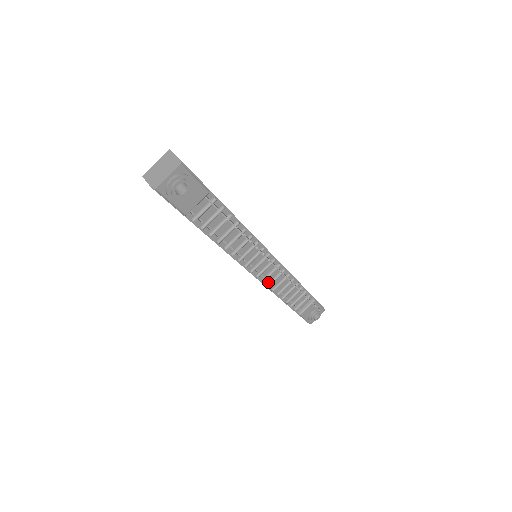
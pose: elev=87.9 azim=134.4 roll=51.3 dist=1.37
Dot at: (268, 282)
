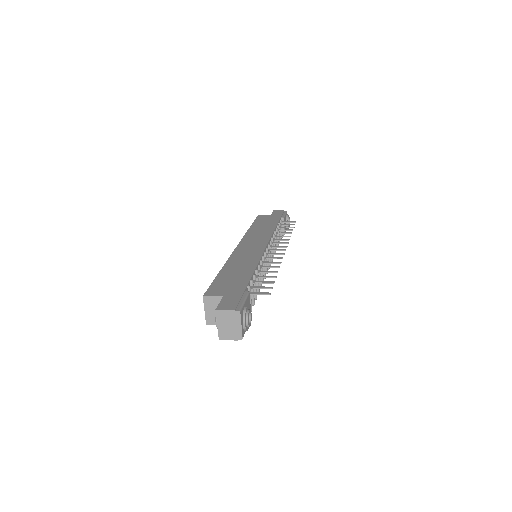
Dot at: occluded
